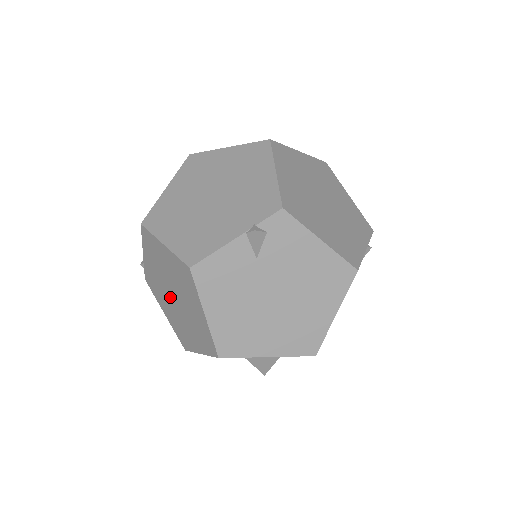
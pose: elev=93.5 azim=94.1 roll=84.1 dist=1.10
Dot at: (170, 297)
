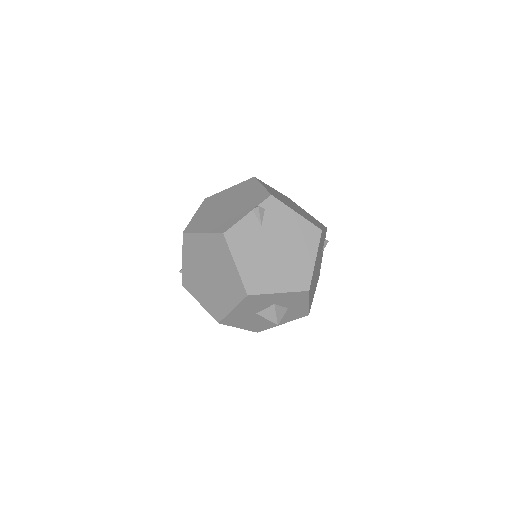
Dot at: (206, 279)
